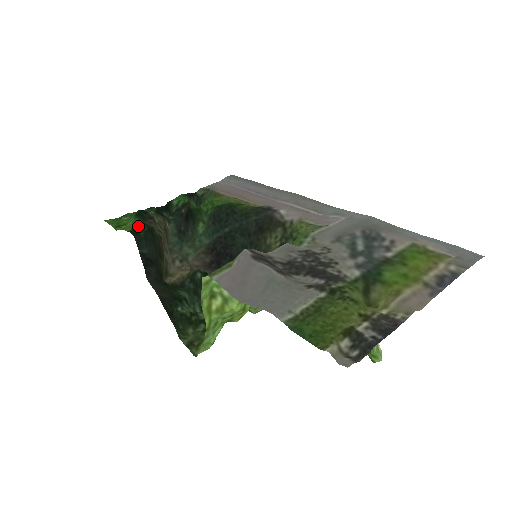
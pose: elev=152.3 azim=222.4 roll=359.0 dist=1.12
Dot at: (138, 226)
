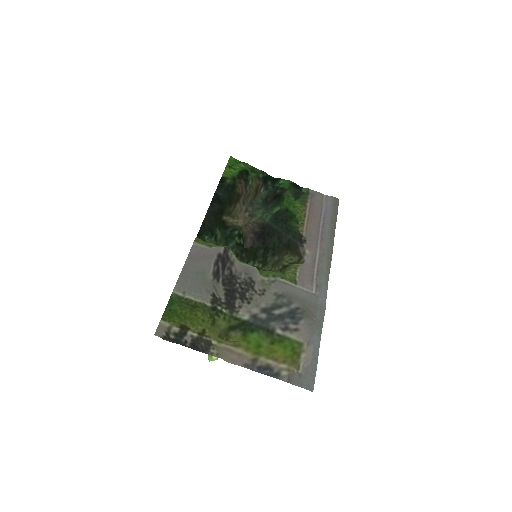
Dot at: (229, 178)
